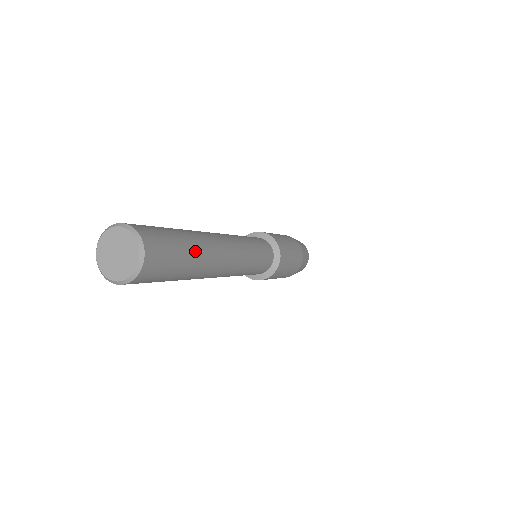
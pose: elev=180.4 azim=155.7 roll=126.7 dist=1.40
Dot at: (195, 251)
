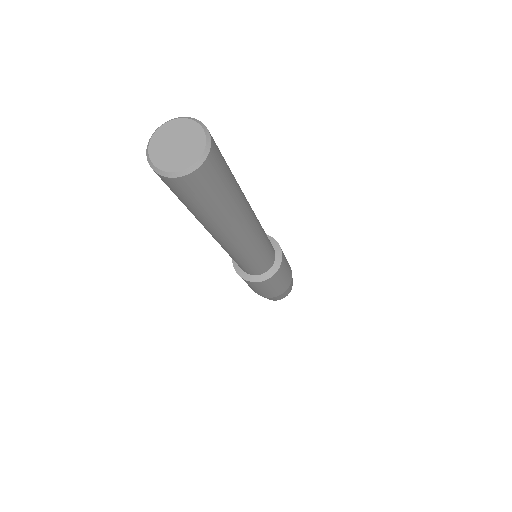
Dot at: (226, 210)
